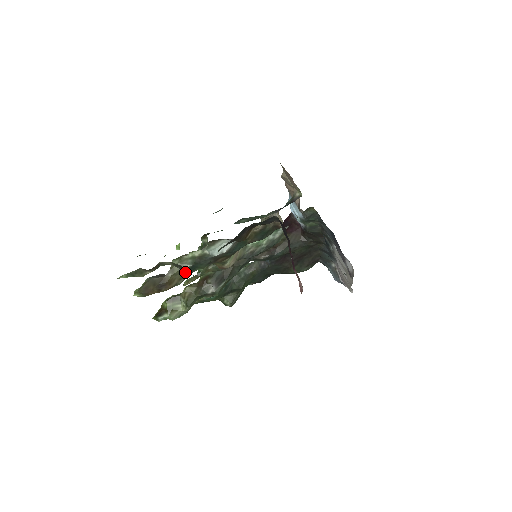
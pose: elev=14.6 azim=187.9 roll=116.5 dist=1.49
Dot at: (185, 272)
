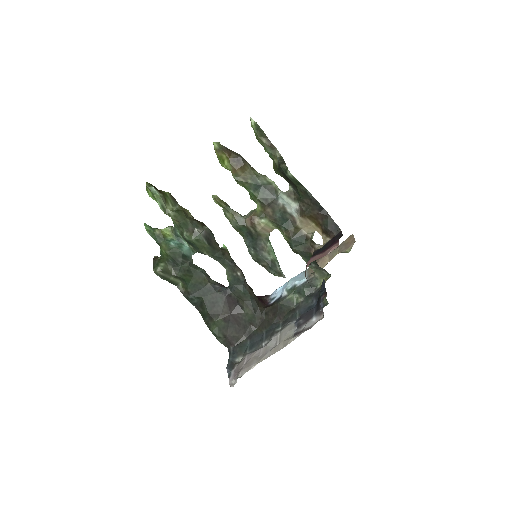
Dot at: (284, 165)
